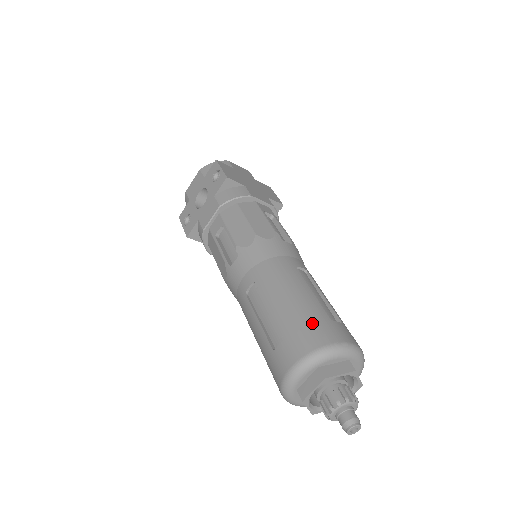
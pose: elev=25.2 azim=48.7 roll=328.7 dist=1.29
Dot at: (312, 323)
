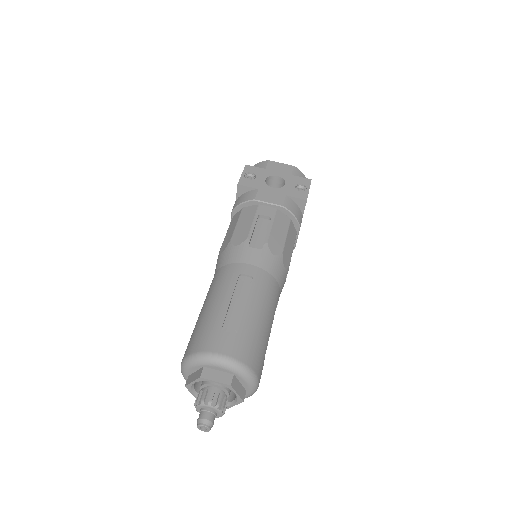
Dot at: (259, 348)
